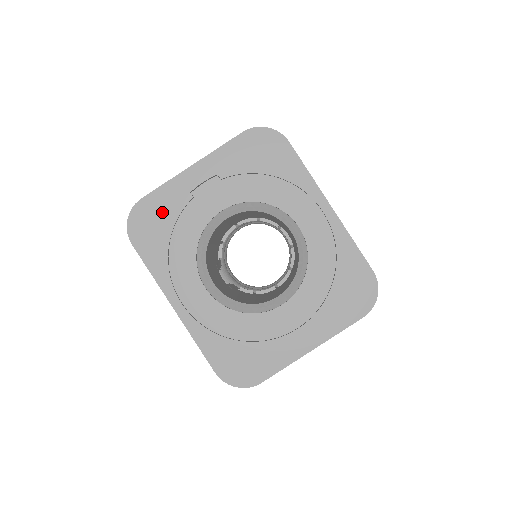
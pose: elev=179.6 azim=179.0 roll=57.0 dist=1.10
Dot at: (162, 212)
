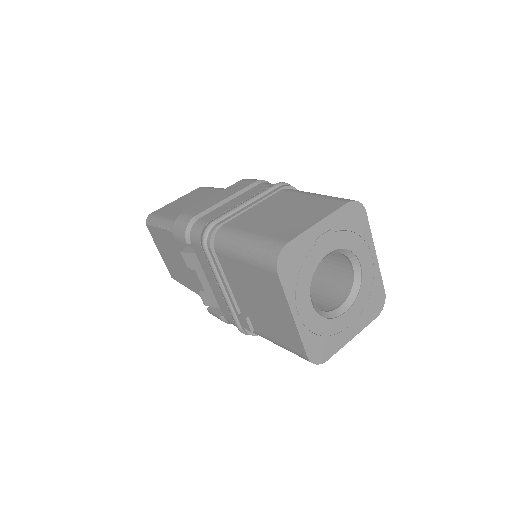
Dot at: (298, 253)
